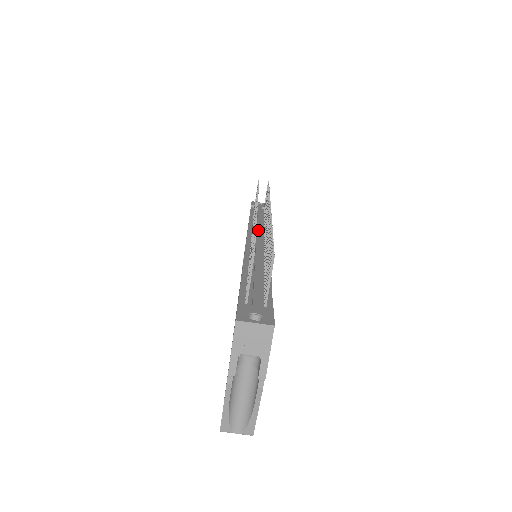
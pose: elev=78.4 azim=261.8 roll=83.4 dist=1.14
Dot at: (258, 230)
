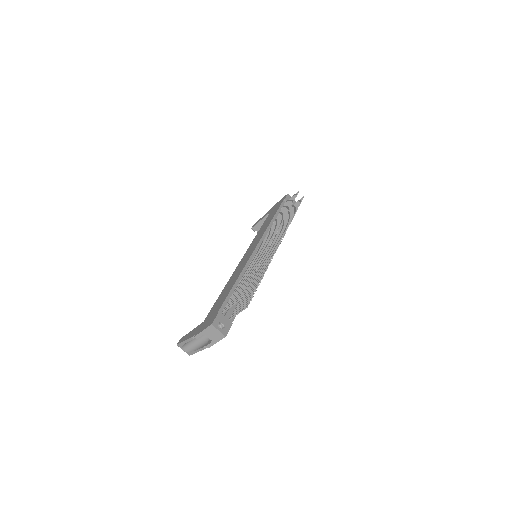
Dot at: occluded
